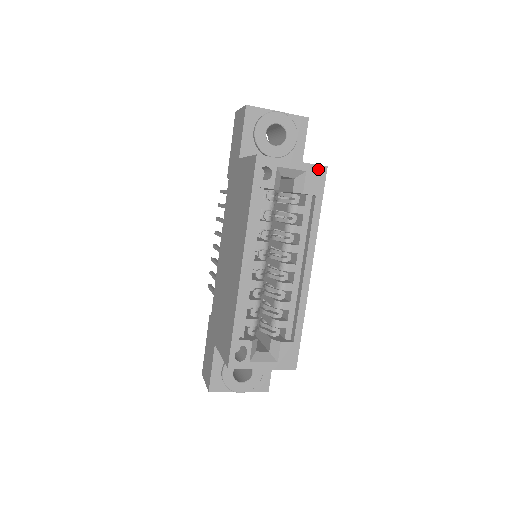
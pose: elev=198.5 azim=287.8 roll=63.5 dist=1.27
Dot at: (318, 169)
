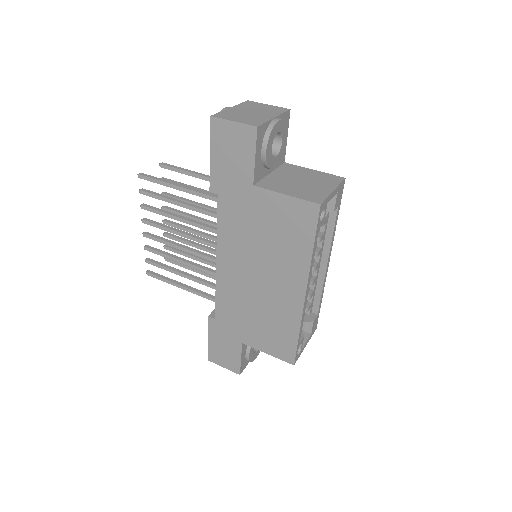
Dot at: (342, 184)
